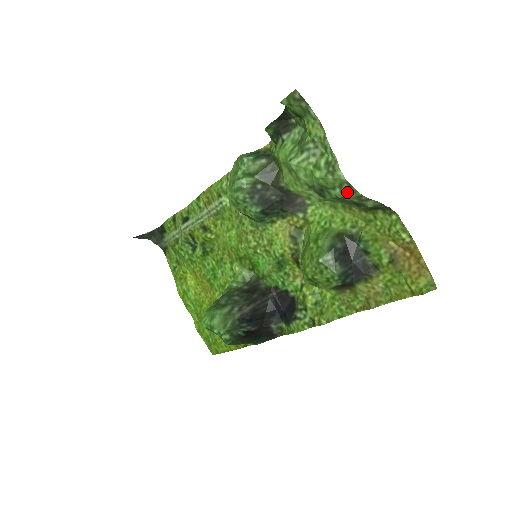
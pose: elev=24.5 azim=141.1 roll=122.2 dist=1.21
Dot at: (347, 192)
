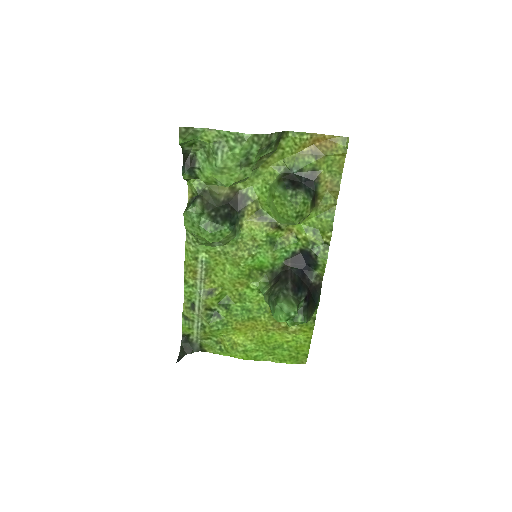
Dot at: (259, 141)
